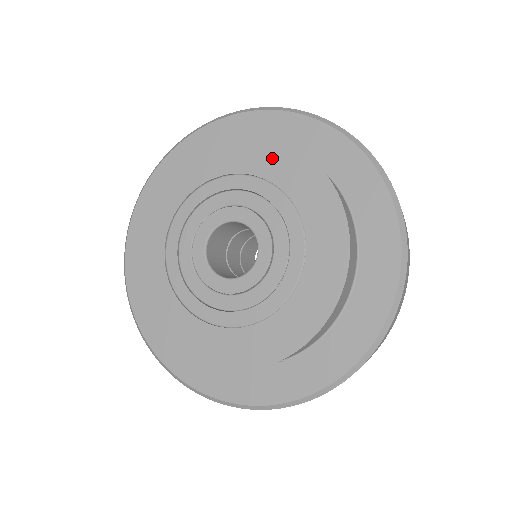
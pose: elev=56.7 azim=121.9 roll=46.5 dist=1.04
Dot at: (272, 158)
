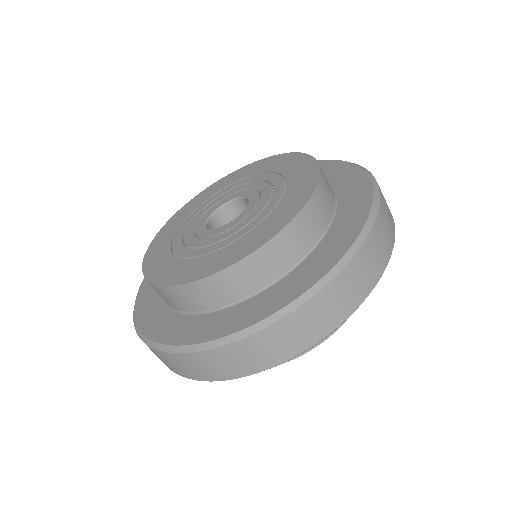
Dot at: (253, 168)
